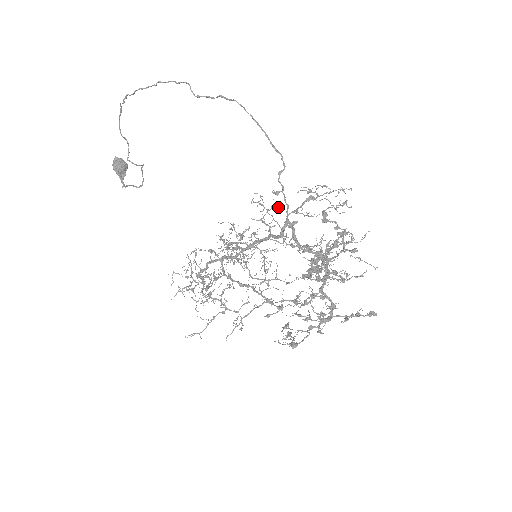
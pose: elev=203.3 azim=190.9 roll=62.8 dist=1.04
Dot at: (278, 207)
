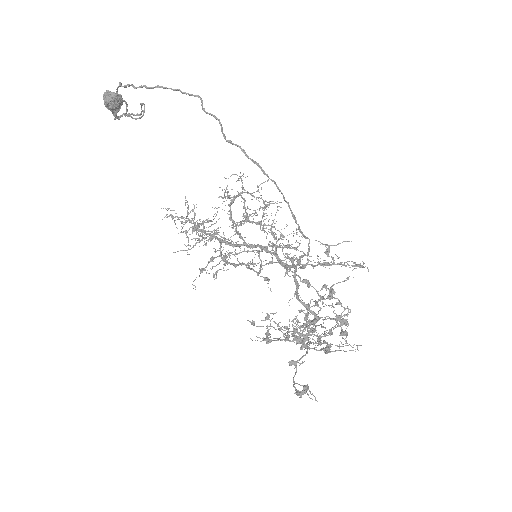
Dot at: occluded
